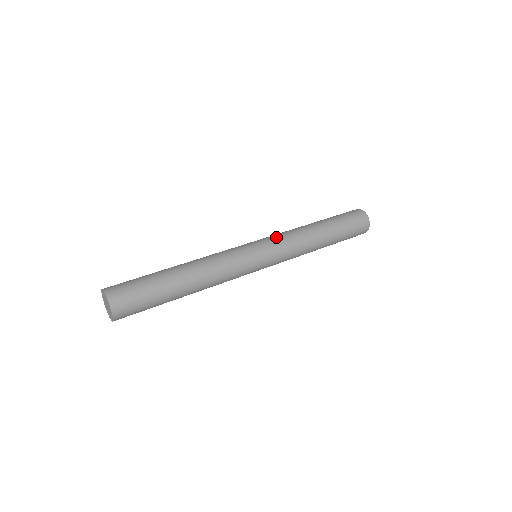
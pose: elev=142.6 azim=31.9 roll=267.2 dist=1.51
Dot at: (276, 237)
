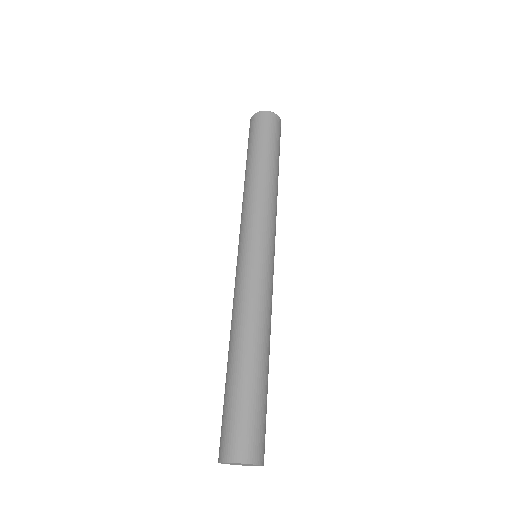
Dot at: (256, 221)
